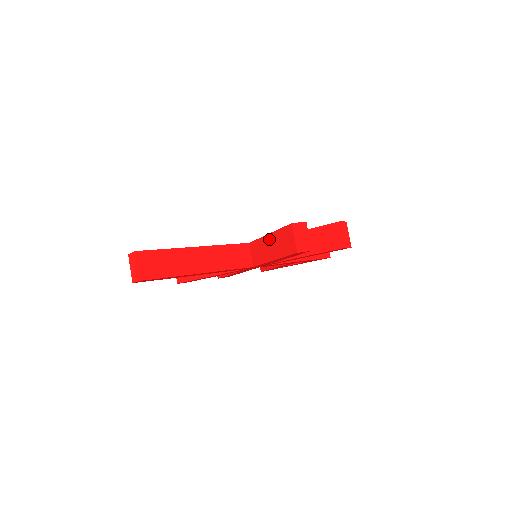
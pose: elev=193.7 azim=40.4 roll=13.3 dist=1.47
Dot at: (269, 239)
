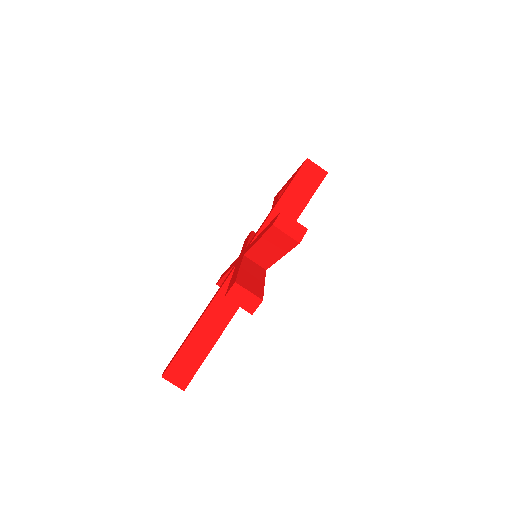
Dot at: occluded
